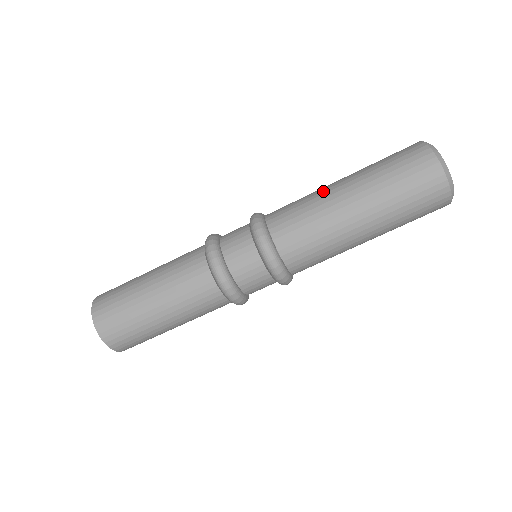
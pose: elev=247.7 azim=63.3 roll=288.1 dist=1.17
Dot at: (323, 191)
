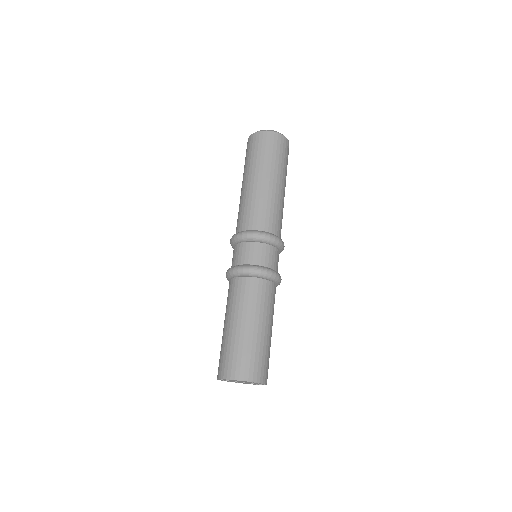
Dot at: (240, 198)
